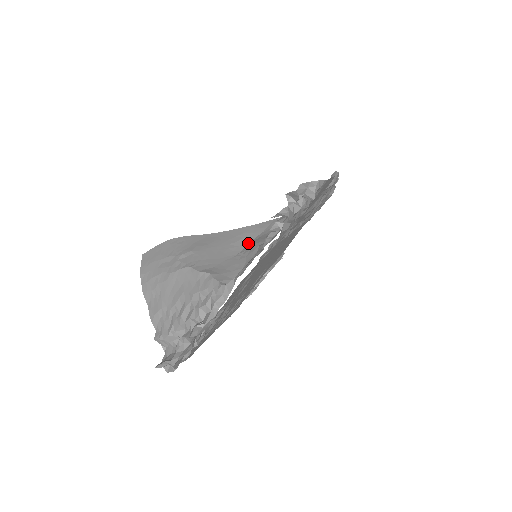
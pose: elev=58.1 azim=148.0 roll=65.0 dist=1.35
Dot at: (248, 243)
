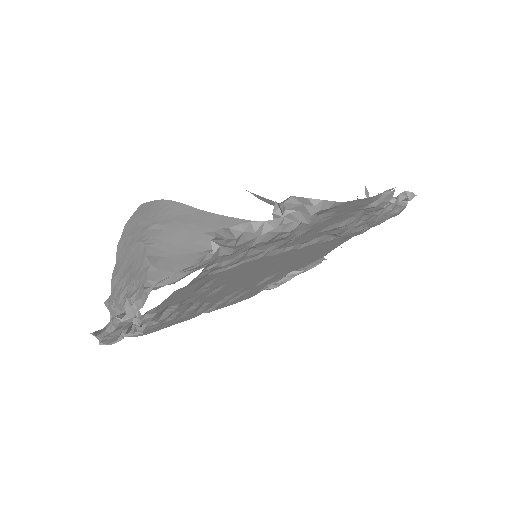
Dot at: occluded
